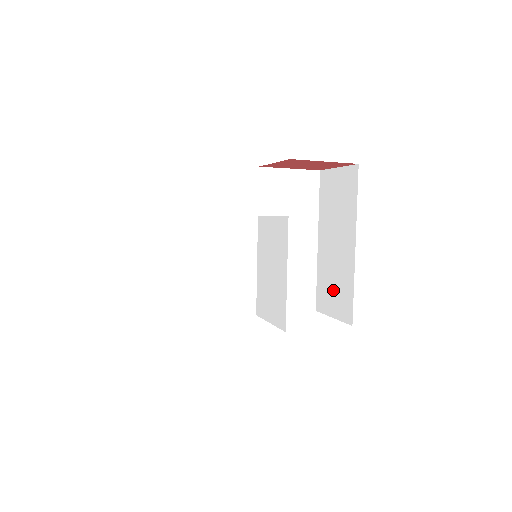
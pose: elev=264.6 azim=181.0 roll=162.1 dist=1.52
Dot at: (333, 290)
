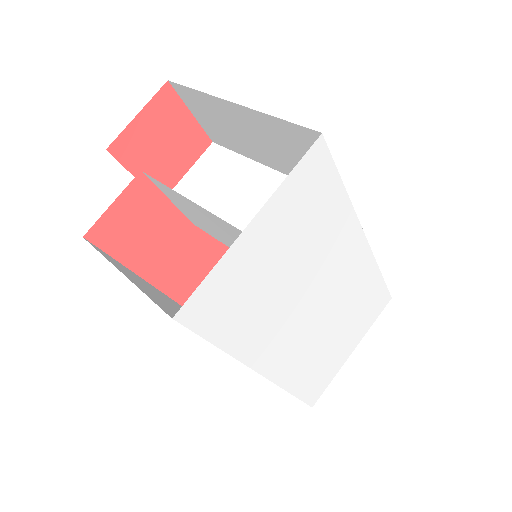
Dot at: occluded
